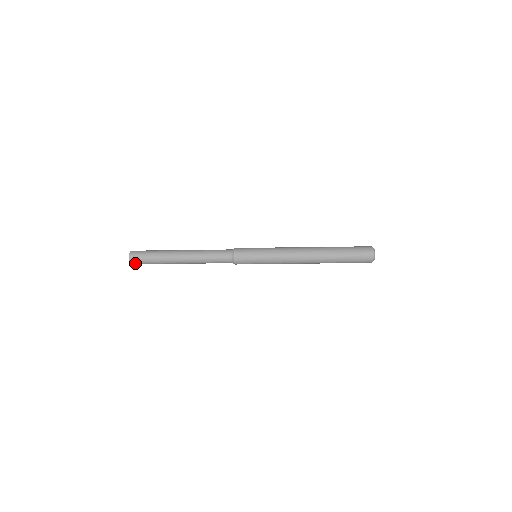
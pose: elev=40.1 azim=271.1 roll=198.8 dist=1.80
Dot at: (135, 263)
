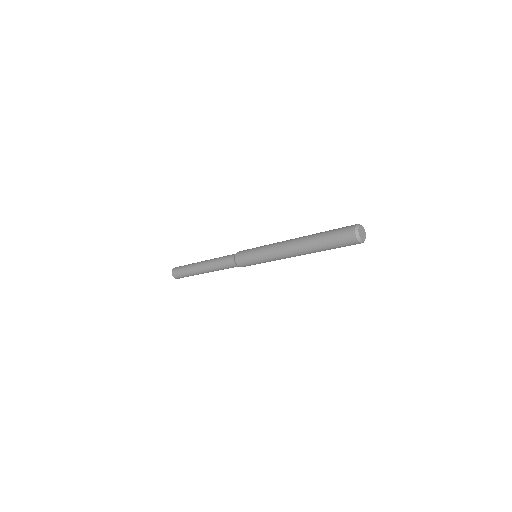
Dot at: (176, 277)
